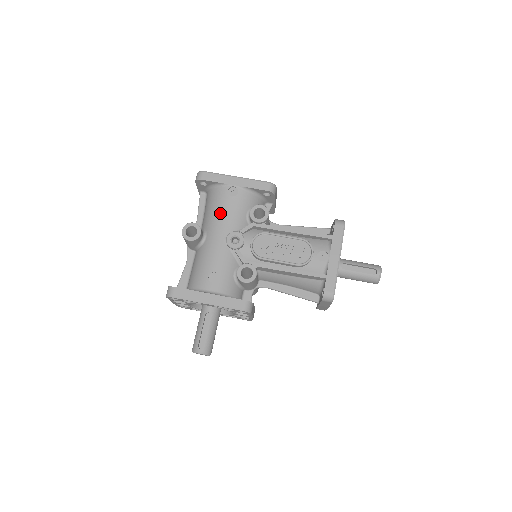
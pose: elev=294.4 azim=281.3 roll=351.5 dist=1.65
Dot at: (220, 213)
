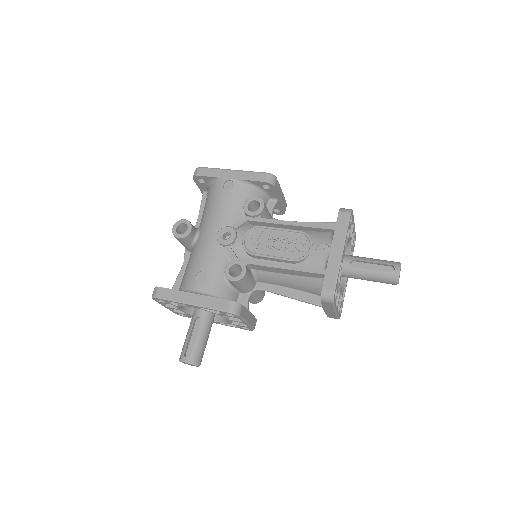
Dot at: (214, 209)
